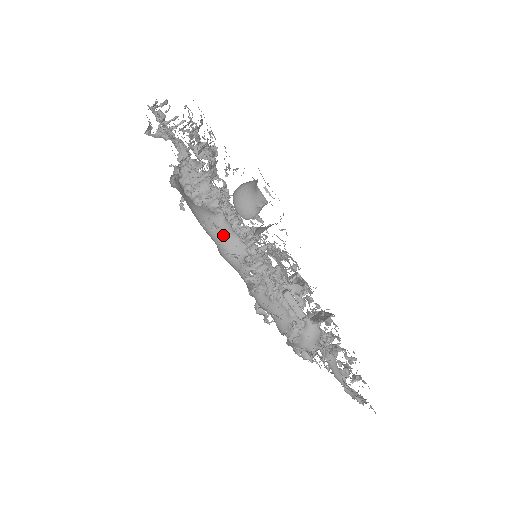
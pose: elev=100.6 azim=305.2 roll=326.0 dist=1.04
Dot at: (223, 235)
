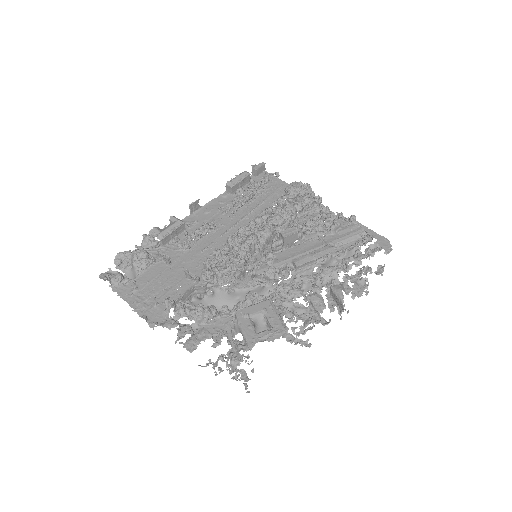
Dot at: occluded
